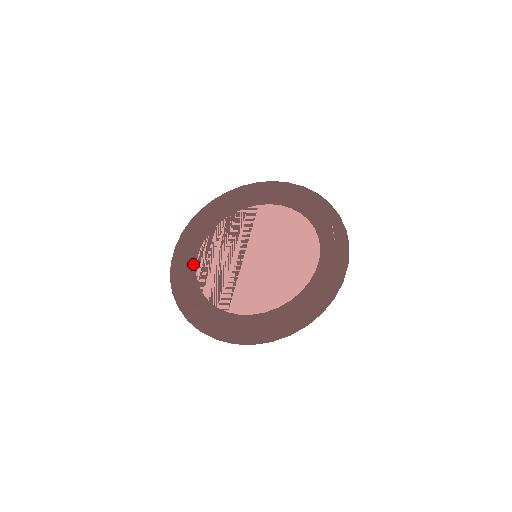
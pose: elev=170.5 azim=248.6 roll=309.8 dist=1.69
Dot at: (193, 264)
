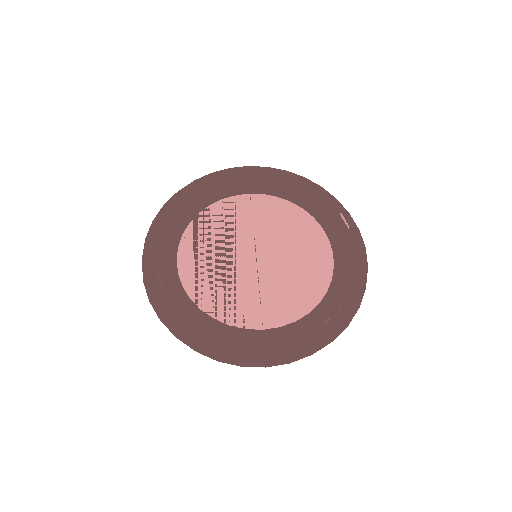
Dot at: (176, 276)
